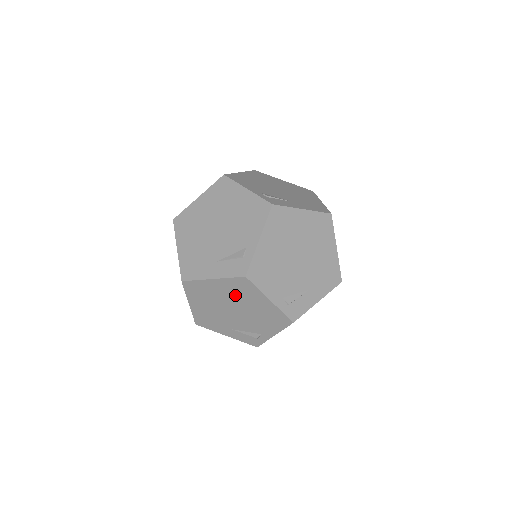
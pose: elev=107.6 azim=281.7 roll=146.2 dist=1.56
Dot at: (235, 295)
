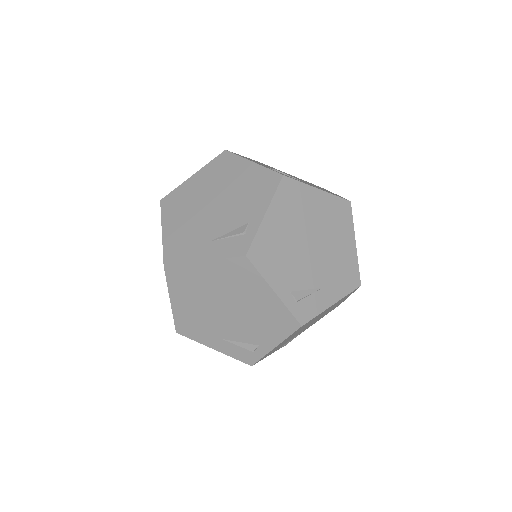
Dot at: (230, 285)
